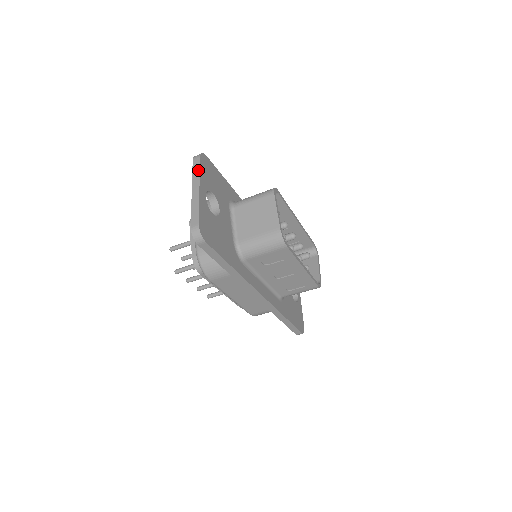
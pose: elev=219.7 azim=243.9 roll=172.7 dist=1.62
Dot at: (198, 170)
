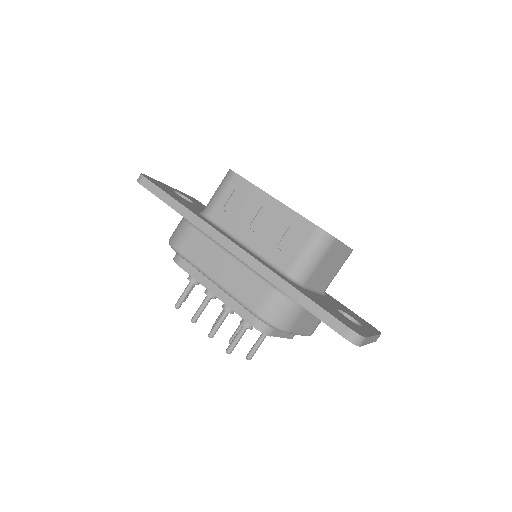
Dot at: occluded
